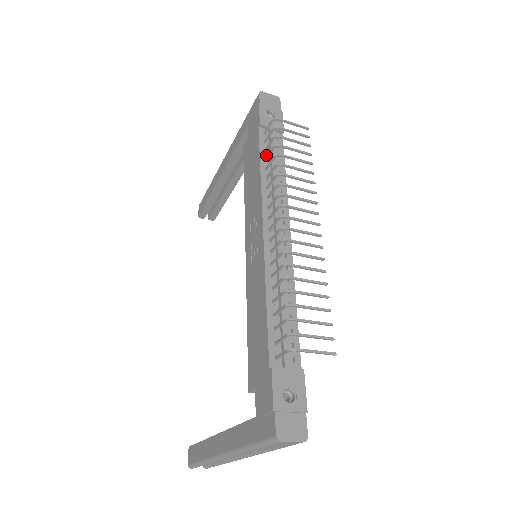
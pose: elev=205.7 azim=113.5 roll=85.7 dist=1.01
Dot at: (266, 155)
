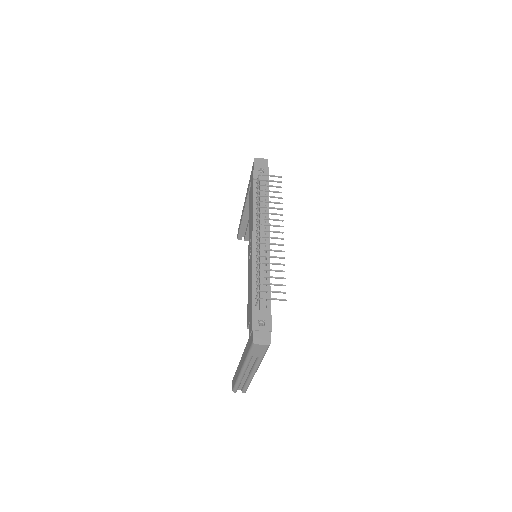
Dot at: occluded
